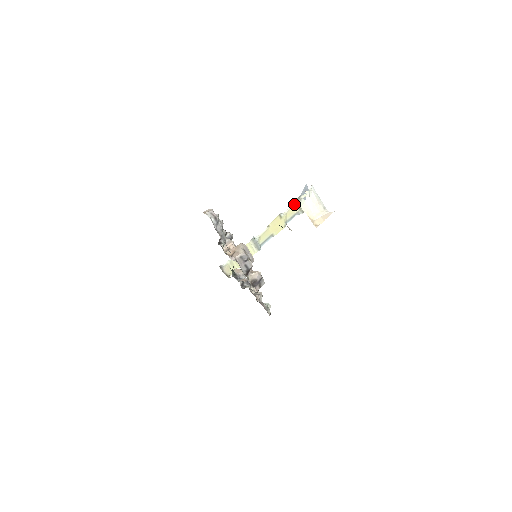
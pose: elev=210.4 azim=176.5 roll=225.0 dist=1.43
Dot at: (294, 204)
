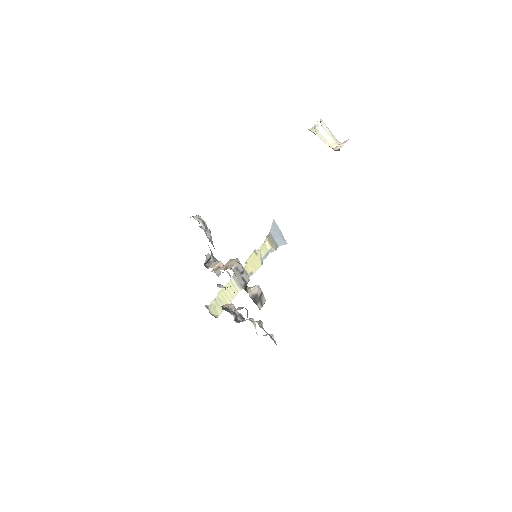
Dot at: (266, 241)
